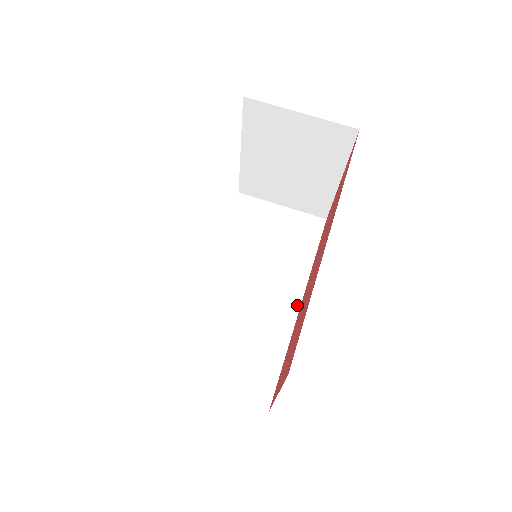
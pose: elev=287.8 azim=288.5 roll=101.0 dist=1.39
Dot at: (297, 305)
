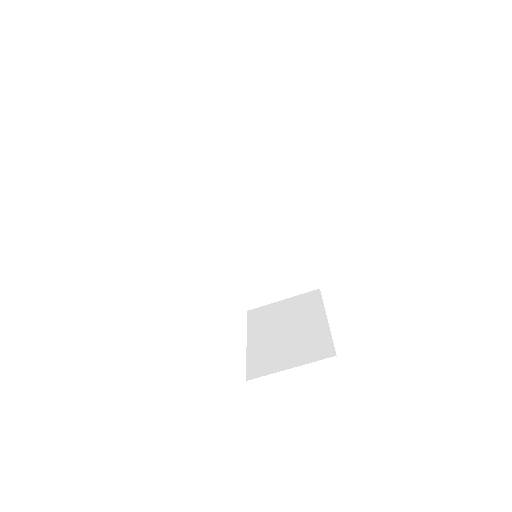
Dot at: (293, 220)
